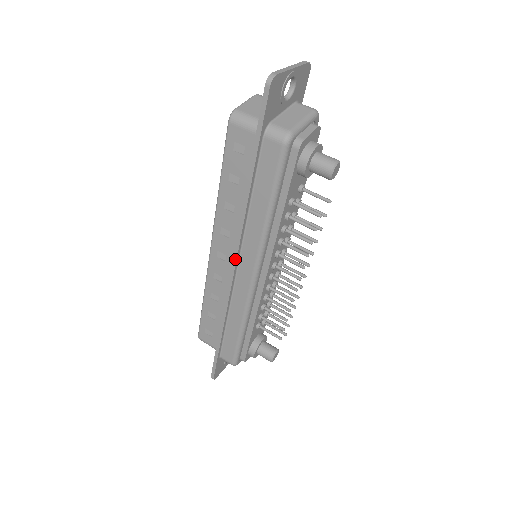
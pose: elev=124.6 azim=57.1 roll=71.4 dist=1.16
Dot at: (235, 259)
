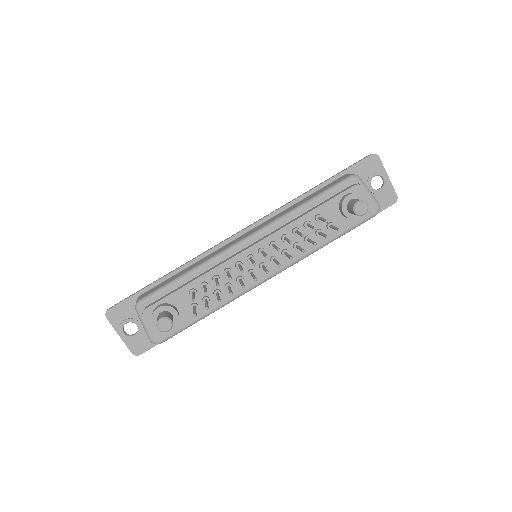
Dot at: (251, 225)
